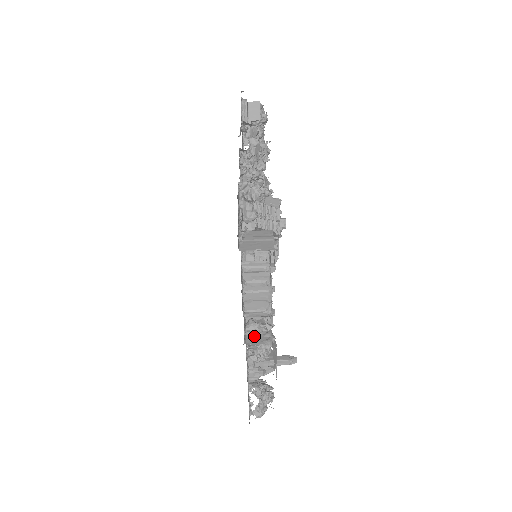
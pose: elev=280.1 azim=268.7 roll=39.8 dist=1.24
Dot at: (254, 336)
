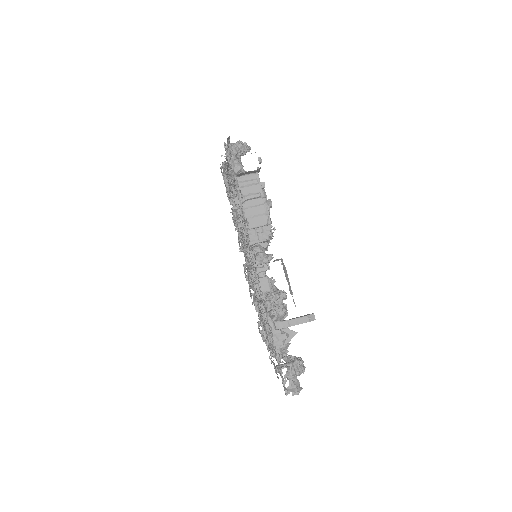
Dot at: (264, 263)
